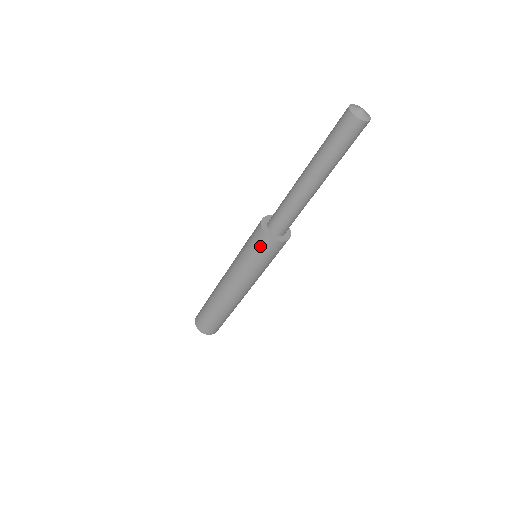
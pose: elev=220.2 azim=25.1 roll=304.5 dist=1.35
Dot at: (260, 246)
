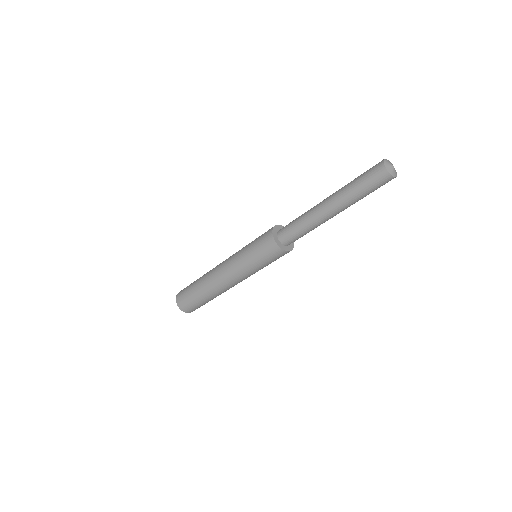
Dot at: (271, 256)
